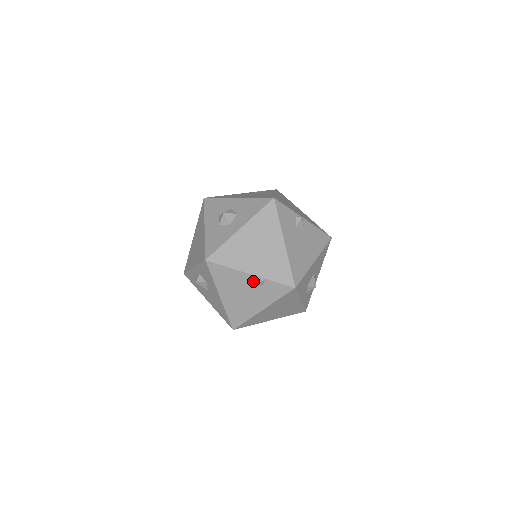
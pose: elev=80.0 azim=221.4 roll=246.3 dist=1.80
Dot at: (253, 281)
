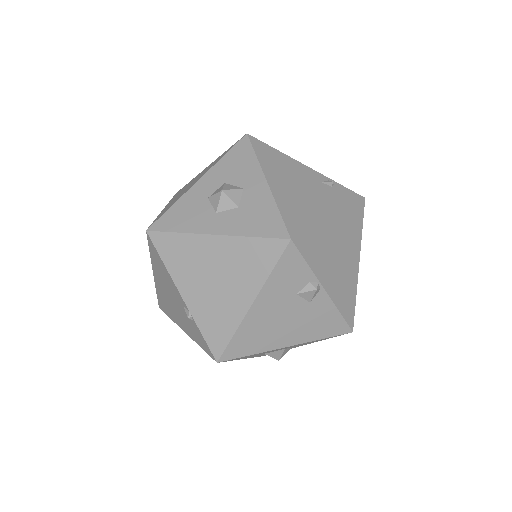
Dot at: (183, 304)
